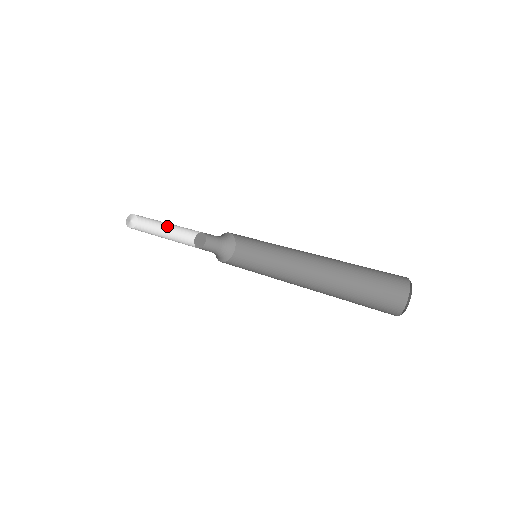
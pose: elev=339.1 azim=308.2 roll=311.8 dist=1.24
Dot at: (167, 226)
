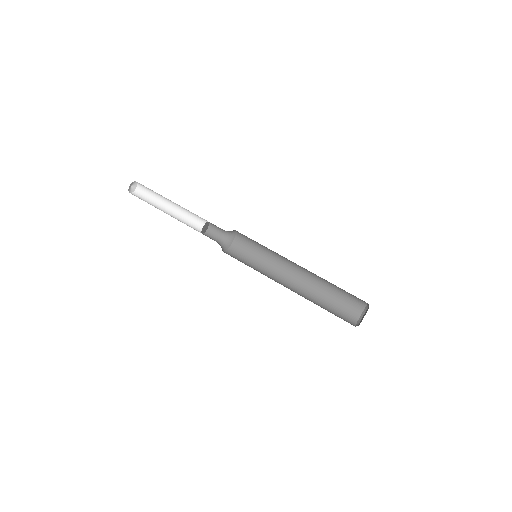
Dot at: (169, 200)
